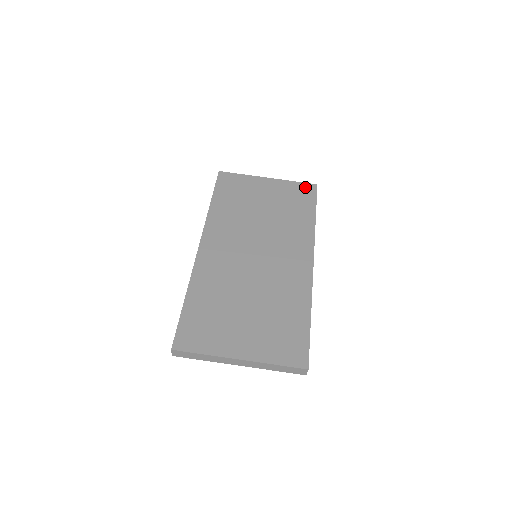
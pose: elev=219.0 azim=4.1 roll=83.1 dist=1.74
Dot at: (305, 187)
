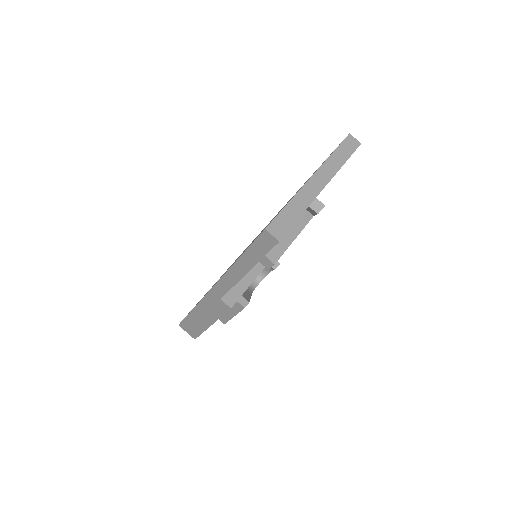
Dot at: occluded
